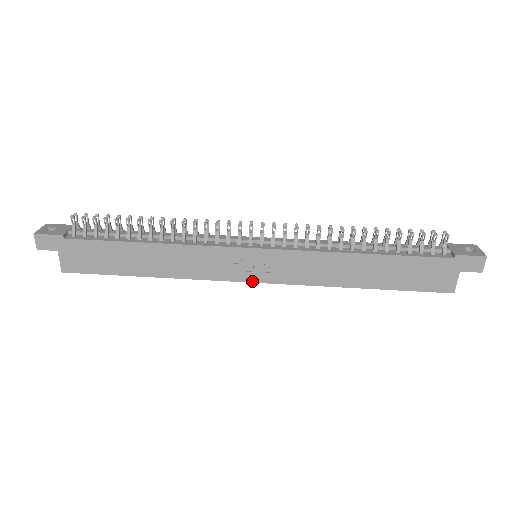
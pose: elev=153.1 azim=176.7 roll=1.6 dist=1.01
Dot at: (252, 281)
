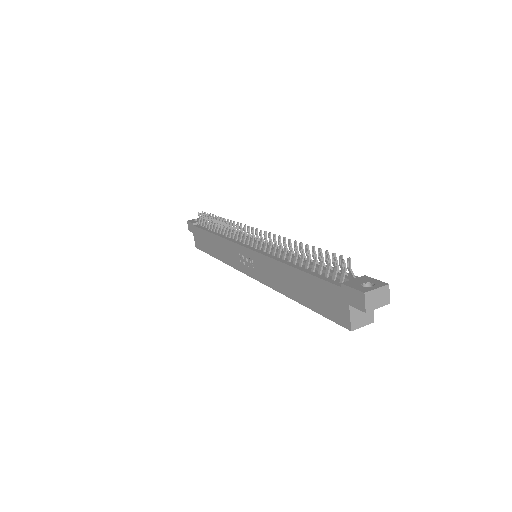
Dot at: (248, 275)
